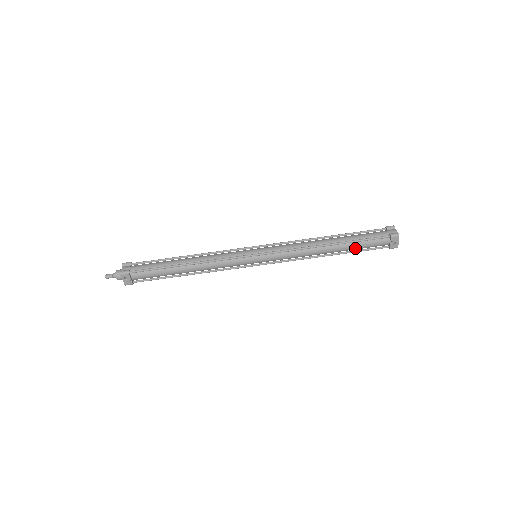
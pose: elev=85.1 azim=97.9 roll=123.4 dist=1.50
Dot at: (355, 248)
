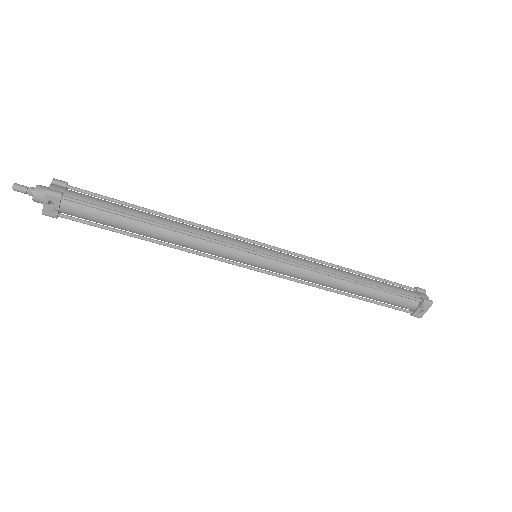
Dot at: (378, 298)
